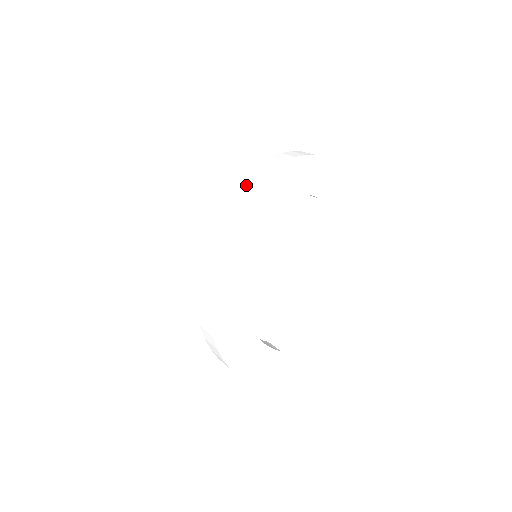
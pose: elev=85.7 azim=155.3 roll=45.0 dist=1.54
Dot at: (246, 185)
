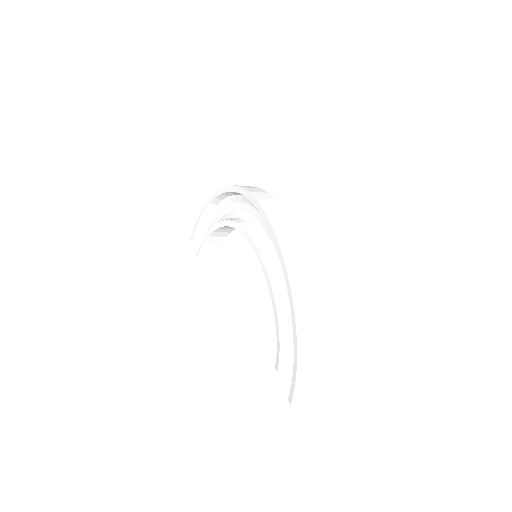
Dot at: occluded
